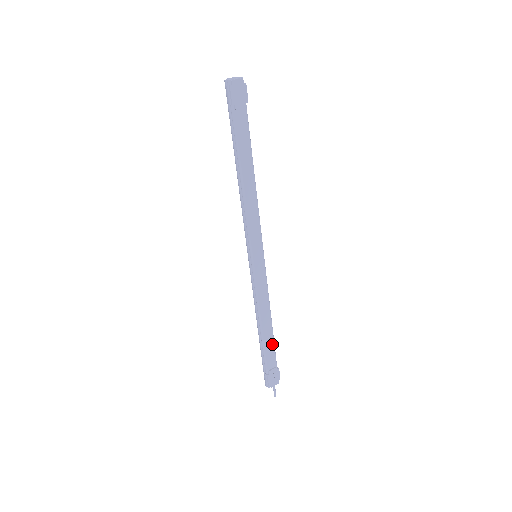
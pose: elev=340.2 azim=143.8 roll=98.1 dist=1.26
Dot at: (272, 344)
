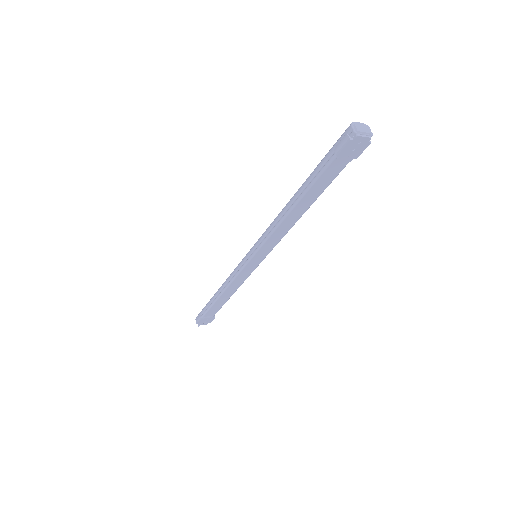
Dot at: (221, 305)
